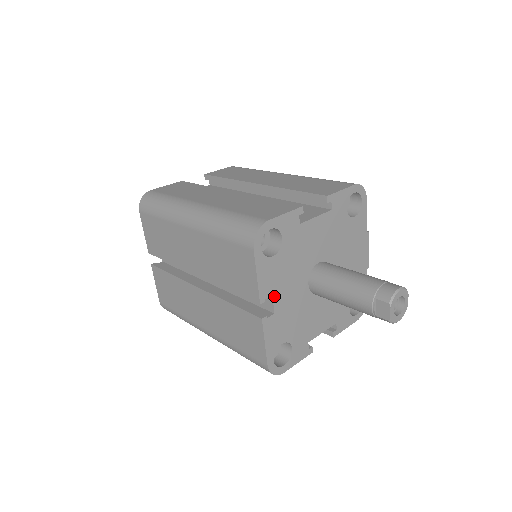
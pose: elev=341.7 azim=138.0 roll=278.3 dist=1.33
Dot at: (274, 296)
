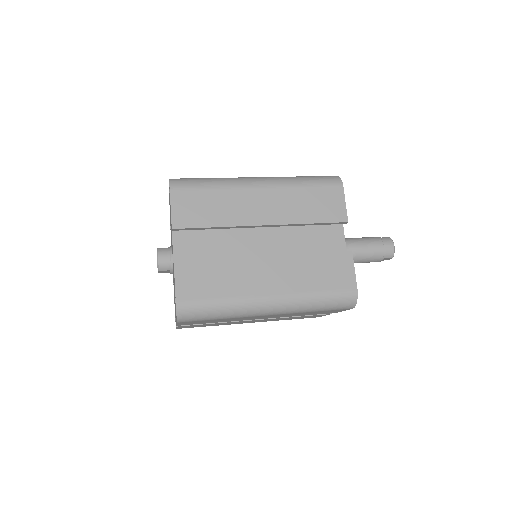
Dot at: occluded
